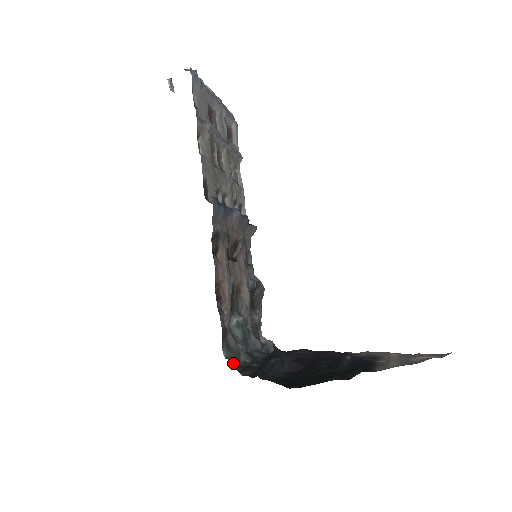
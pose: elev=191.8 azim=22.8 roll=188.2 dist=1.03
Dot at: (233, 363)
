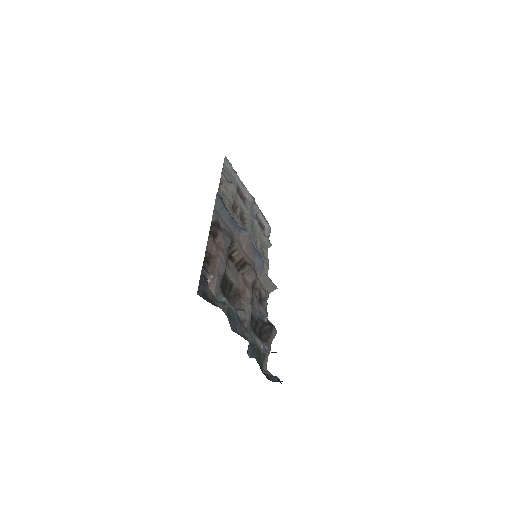
Dot at: occluded
